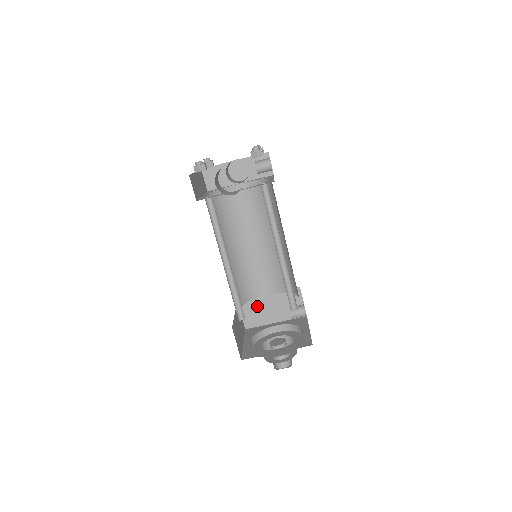
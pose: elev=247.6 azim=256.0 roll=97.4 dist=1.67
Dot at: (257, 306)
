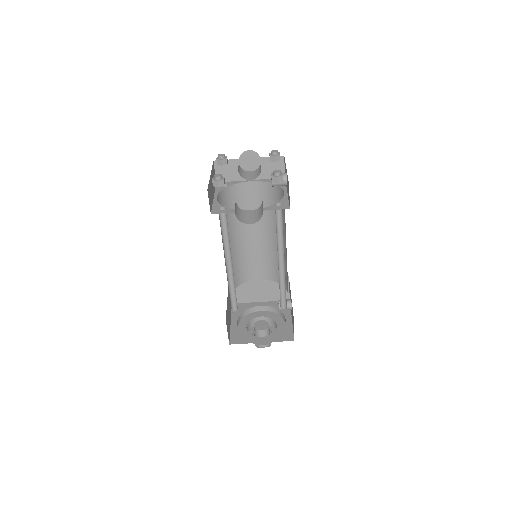
Dot at: (246, 287)
